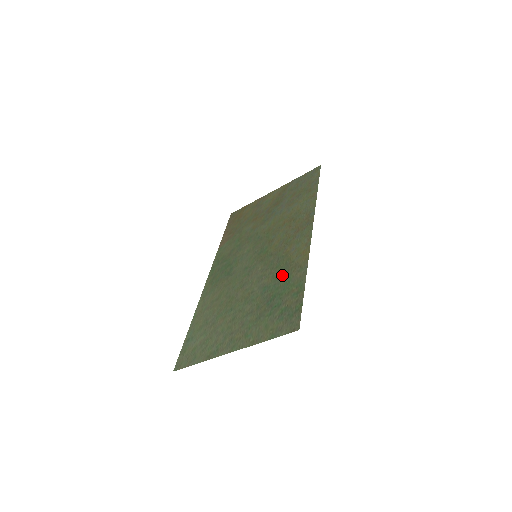
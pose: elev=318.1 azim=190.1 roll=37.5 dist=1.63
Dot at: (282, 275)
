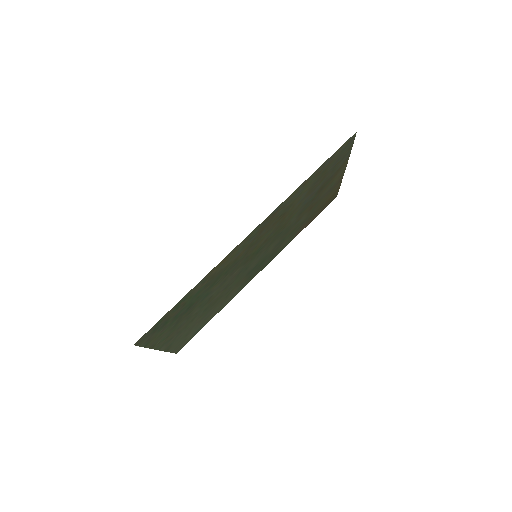
Dot at: (210, 284)
